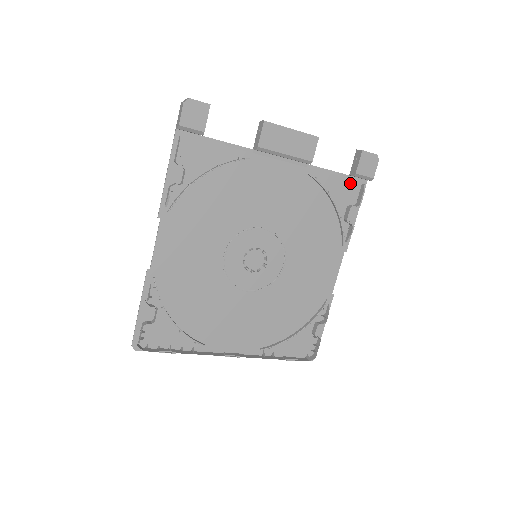
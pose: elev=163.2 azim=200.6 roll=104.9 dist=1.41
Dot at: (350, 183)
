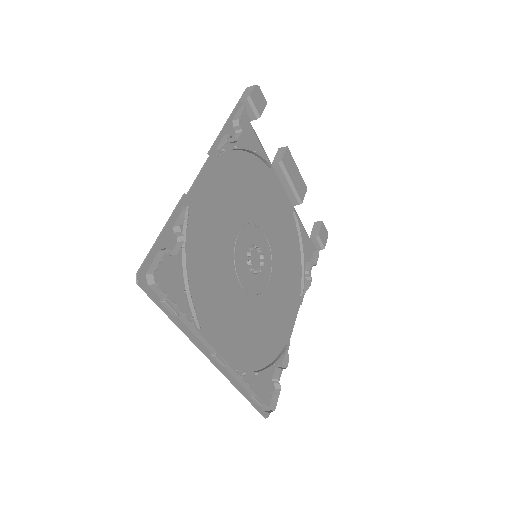
Dot at: (310, 244)
